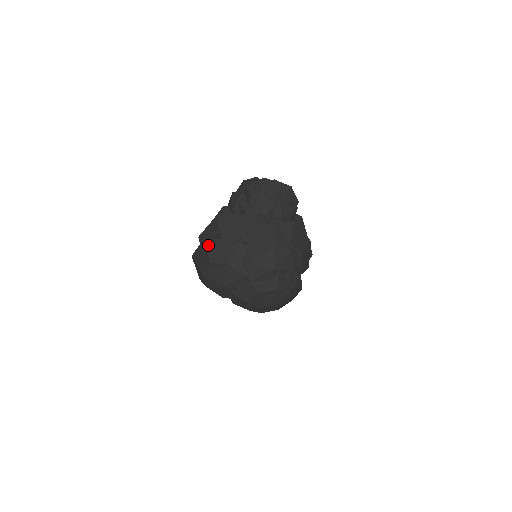
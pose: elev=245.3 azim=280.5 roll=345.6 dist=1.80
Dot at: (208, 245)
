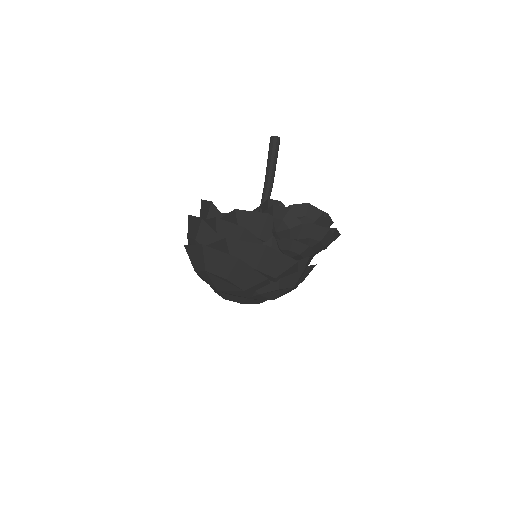
Dot at: (237, 266)
